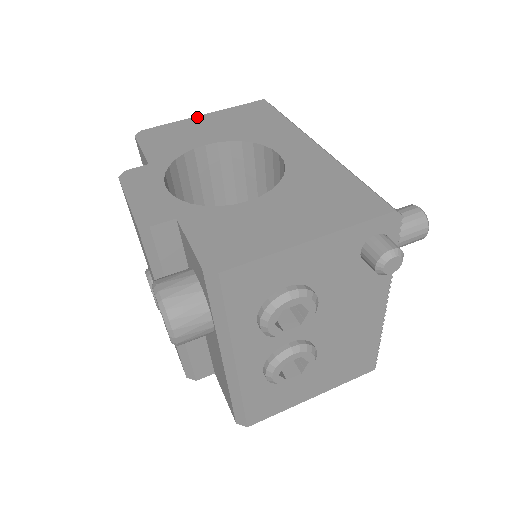
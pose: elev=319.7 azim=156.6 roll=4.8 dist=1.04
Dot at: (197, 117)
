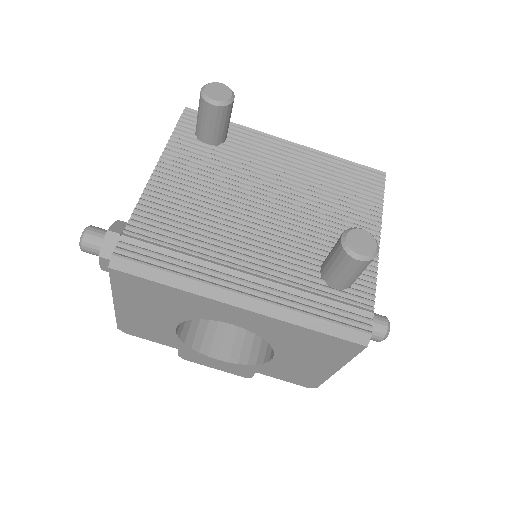
Dot at: (117, 307)
